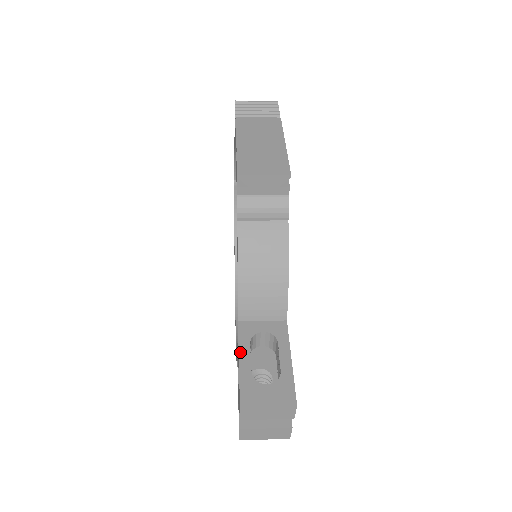
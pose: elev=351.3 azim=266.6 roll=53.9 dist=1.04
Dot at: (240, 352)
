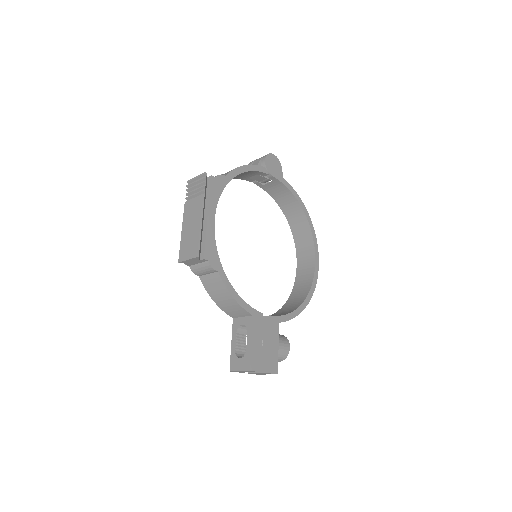
Dot at: (232, 339)
